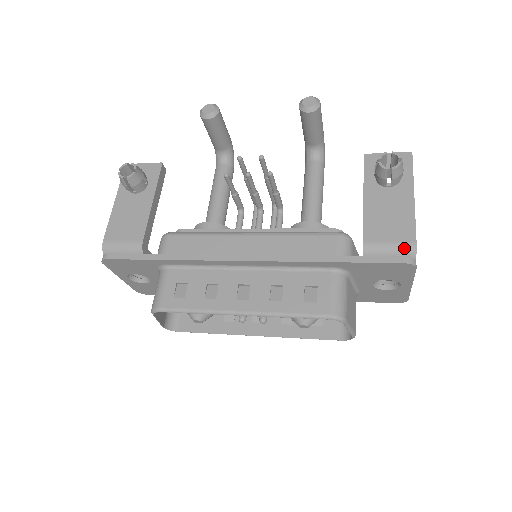
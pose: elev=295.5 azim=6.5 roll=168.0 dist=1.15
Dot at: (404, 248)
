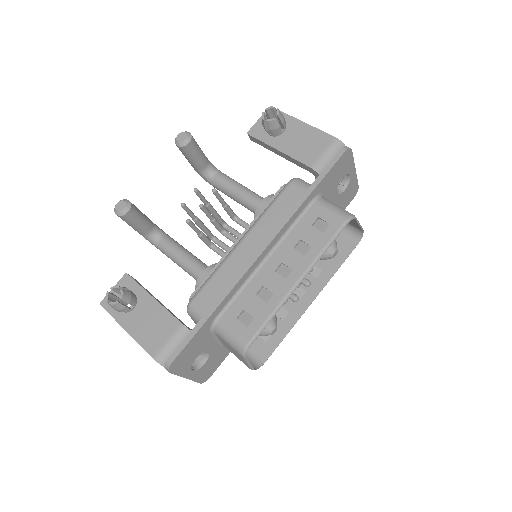
Dot at: (334, 147)
